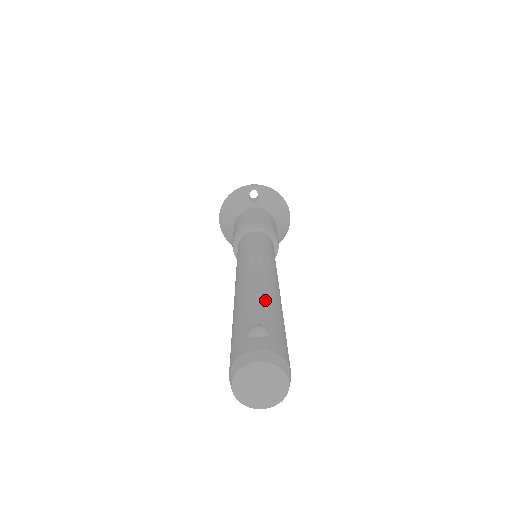
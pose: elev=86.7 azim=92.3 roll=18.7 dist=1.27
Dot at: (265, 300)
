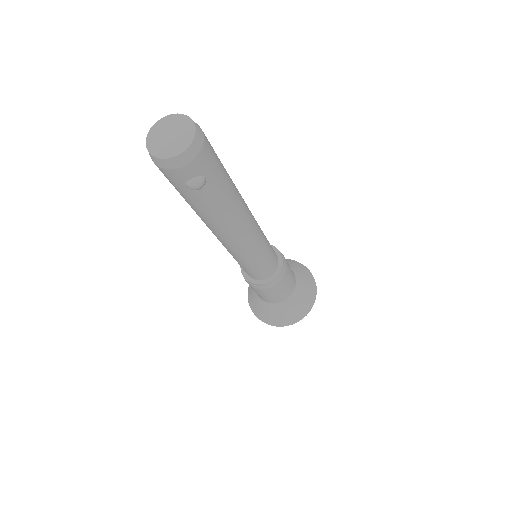
Dot at: occluded
